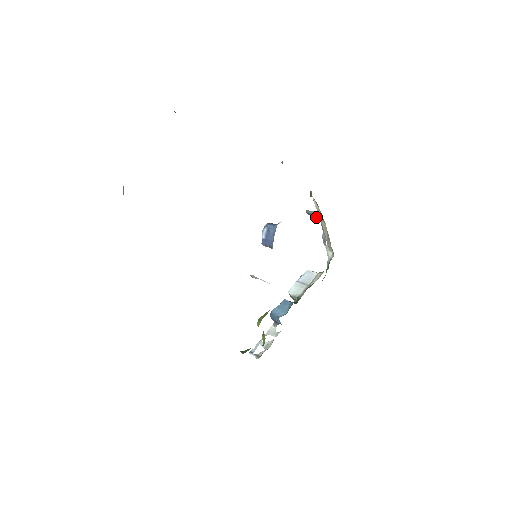
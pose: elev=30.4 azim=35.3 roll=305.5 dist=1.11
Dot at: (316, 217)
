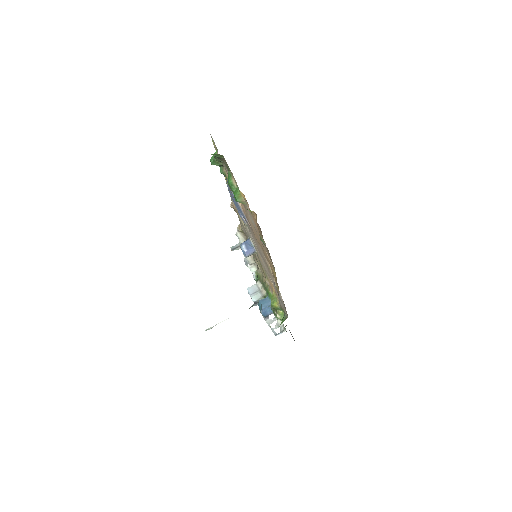
Dot at: (238, 248)
